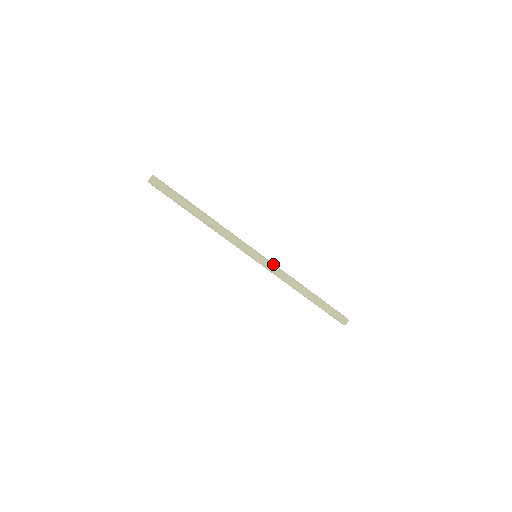
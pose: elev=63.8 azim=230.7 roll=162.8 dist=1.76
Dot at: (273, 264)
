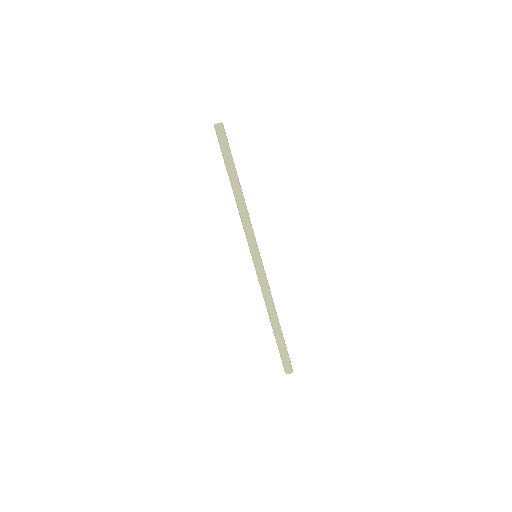
Dot at: (264, 275)
